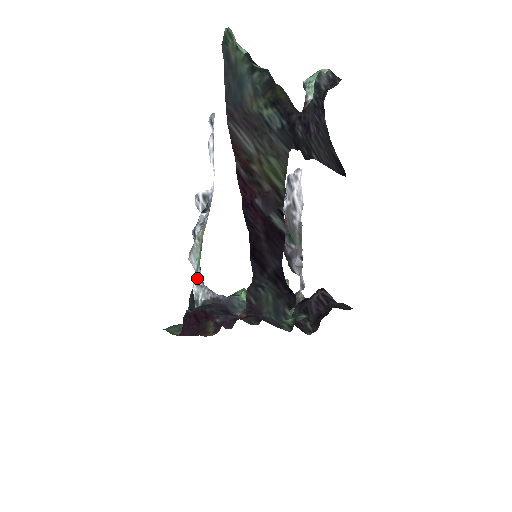
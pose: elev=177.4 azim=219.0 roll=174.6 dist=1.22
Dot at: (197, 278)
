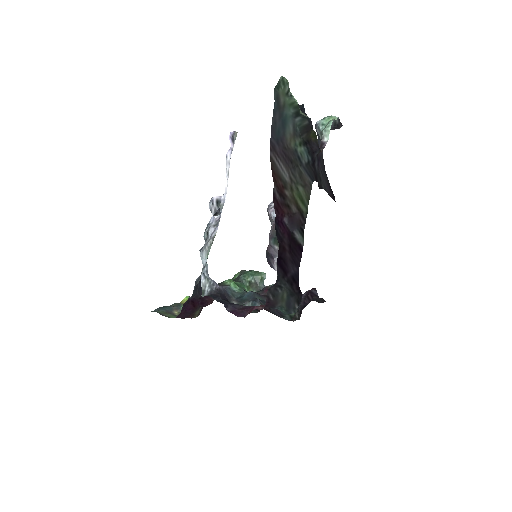
Dot at: (205, 271)
